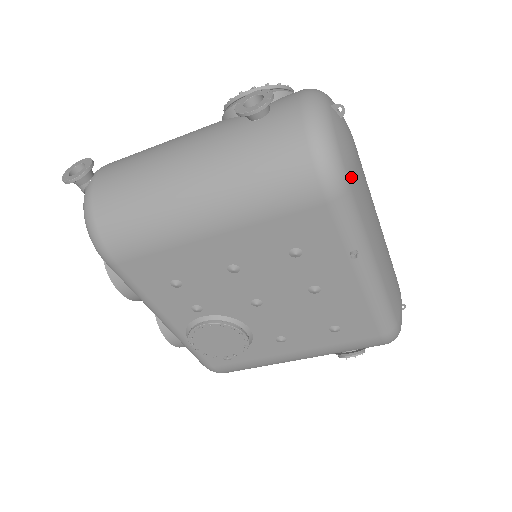
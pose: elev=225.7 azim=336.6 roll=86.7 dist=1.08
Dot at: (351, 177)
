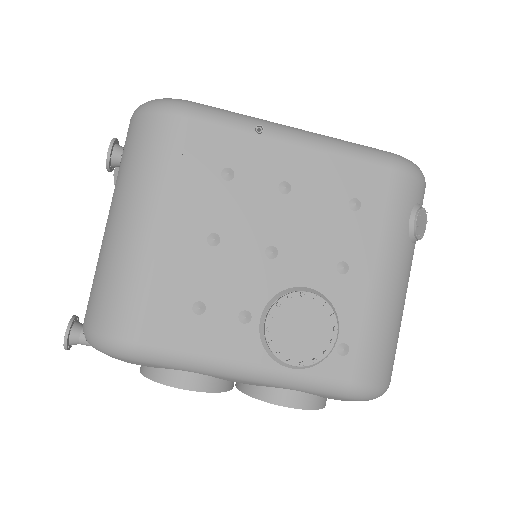
Dot at: occluded
